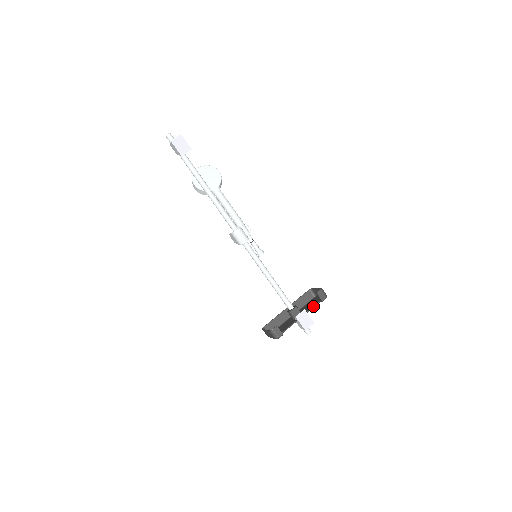
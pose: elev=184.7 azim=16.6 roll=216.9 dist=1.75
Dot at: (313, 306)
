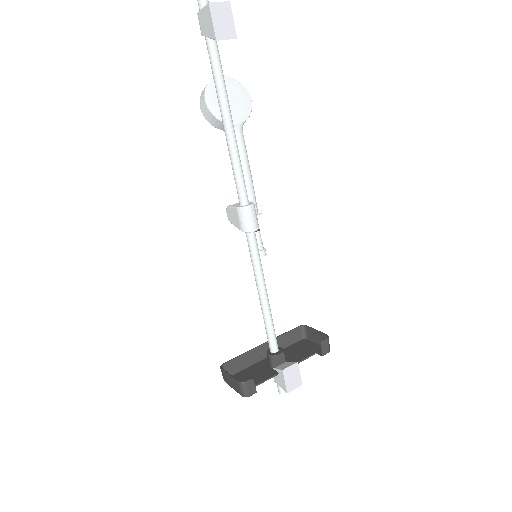
Dot at: (306, 357)
